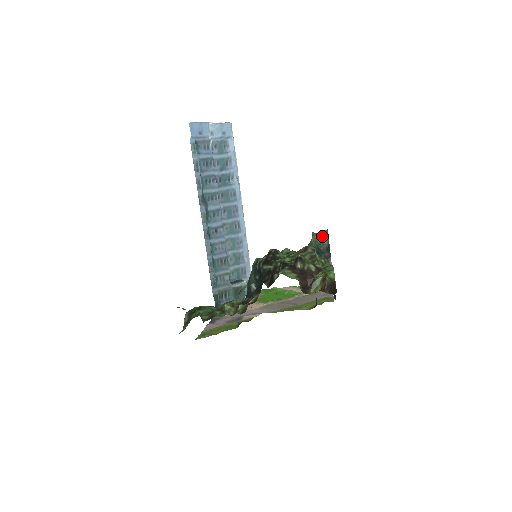
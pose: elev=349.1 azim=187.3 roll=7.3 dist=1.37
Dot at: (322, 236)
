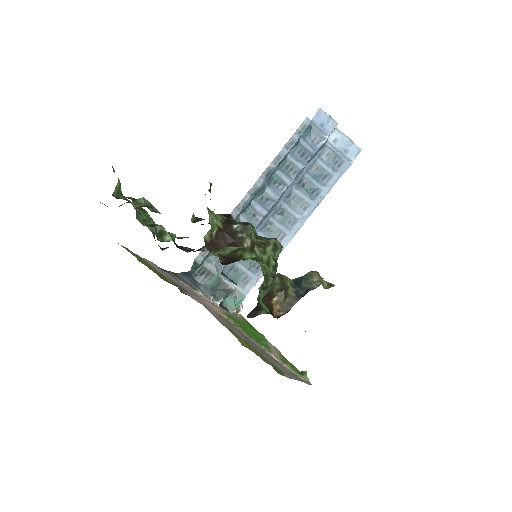
Dot at: (321, 280)
